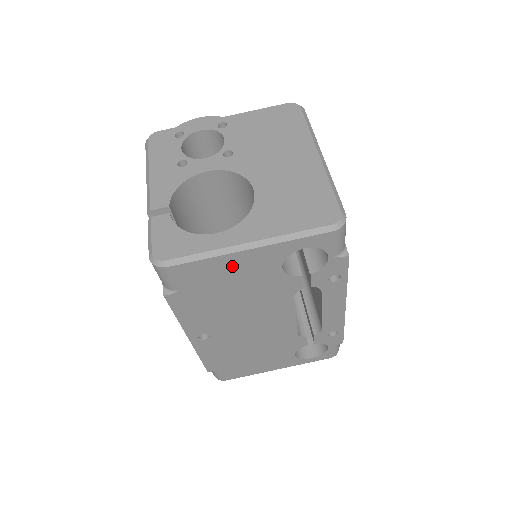
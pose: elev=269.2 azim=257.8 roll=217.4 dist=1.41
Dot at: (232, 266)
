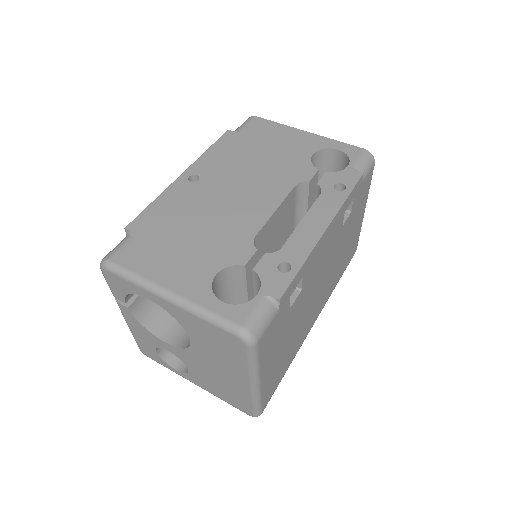
Dot at: (286, 136)
